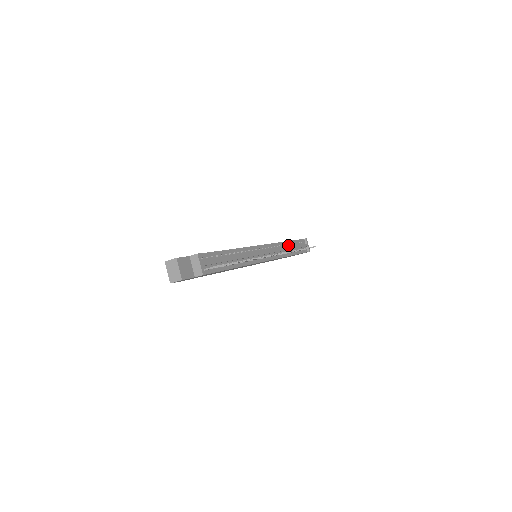
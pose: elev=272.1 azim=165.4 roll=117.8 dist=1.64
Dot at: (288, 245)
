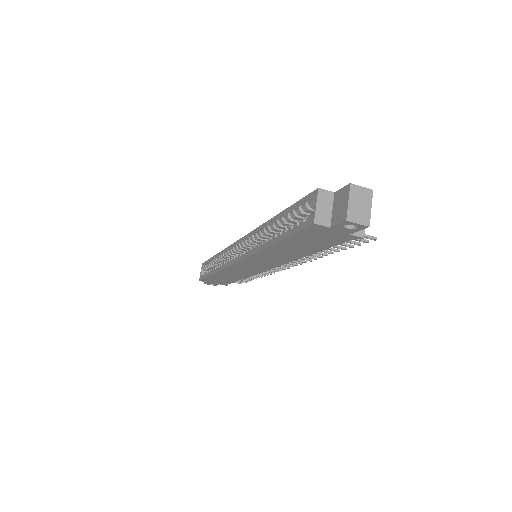
Dot at: occluded
